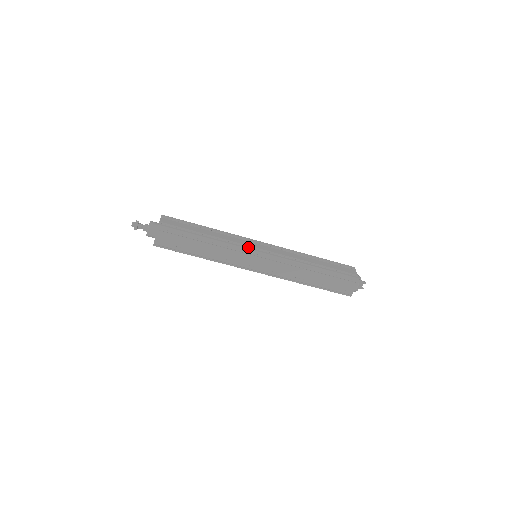
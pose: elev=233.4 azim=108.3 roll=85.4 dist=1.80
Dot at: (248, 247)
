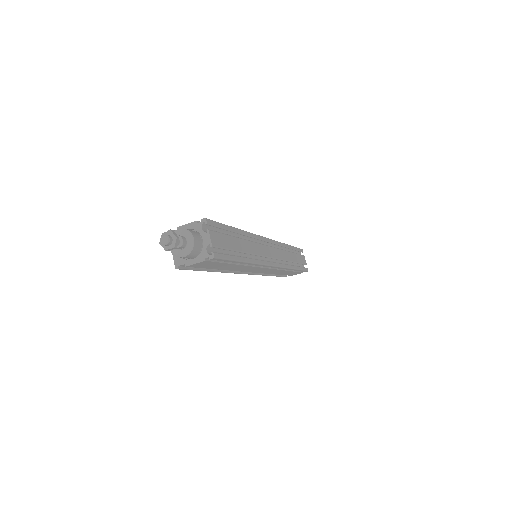
Dot at: occluded
